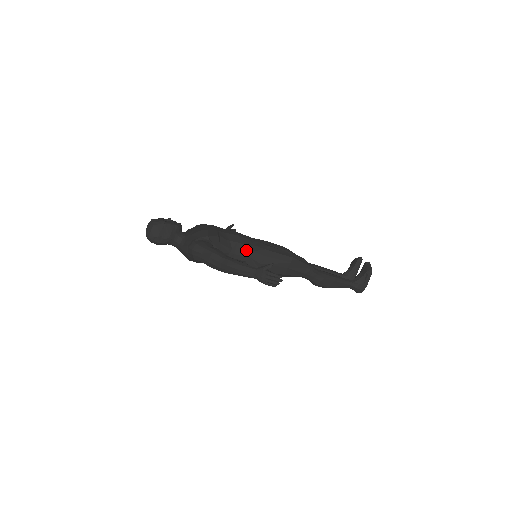
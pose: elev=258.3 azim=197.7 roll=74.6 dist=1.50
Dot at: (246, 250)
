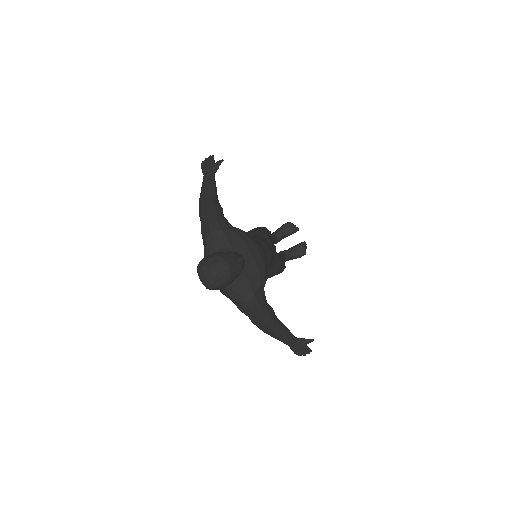
Dot at: (268, 273)
